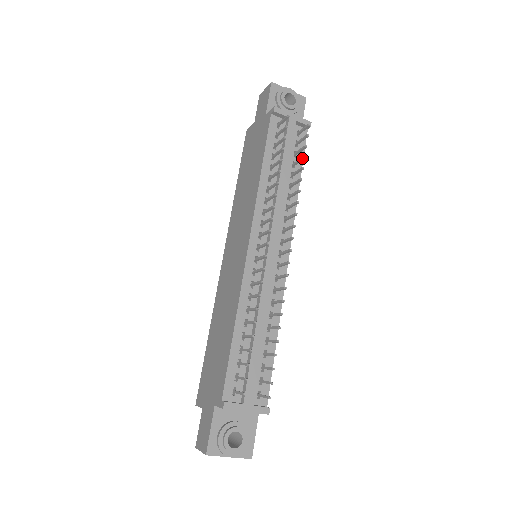
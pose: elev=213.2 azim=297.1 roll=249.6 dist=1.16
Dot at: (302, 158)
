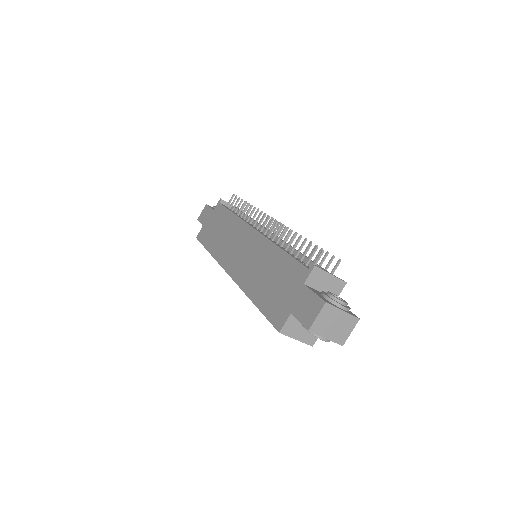
Dot at: occluded
